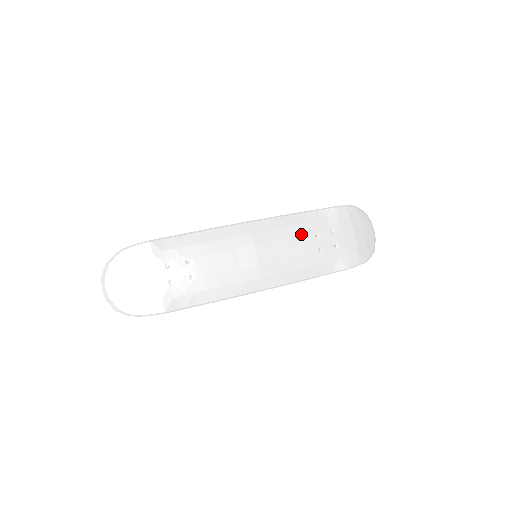
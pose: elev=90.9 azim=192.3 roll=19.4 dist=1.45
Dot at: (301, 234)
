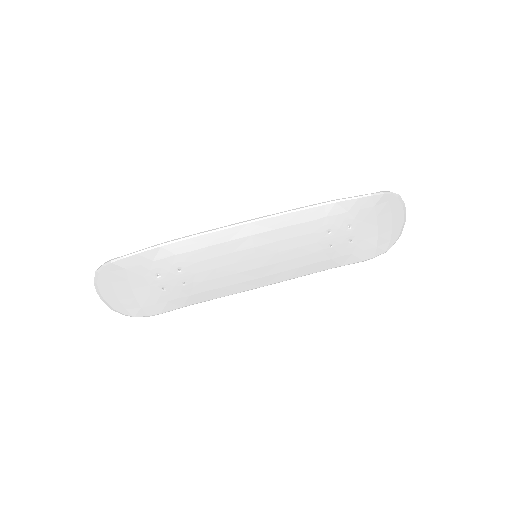
Dot at: (310, 232)
